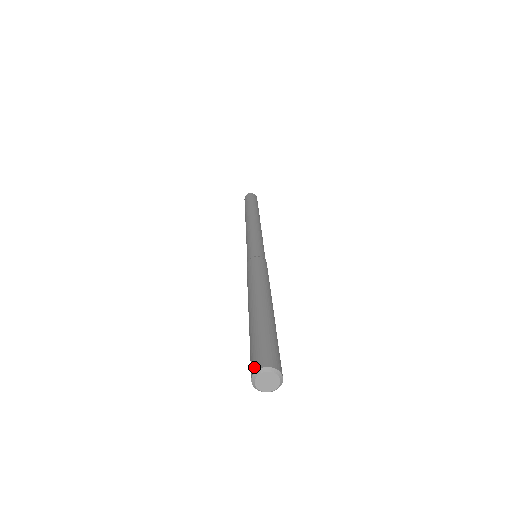
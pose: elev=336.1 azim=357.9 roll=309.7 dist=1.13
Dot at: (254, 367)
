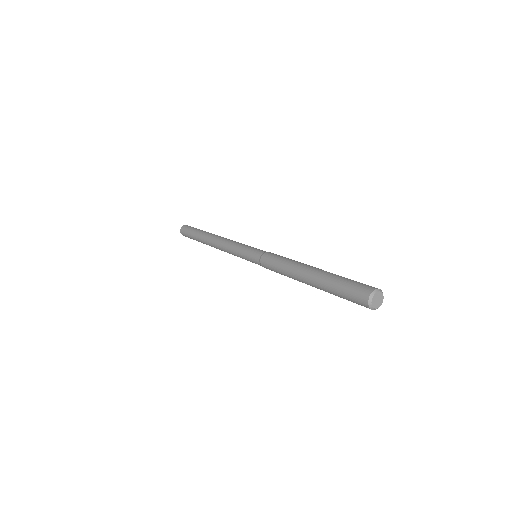
Dot at: (369, 289)
